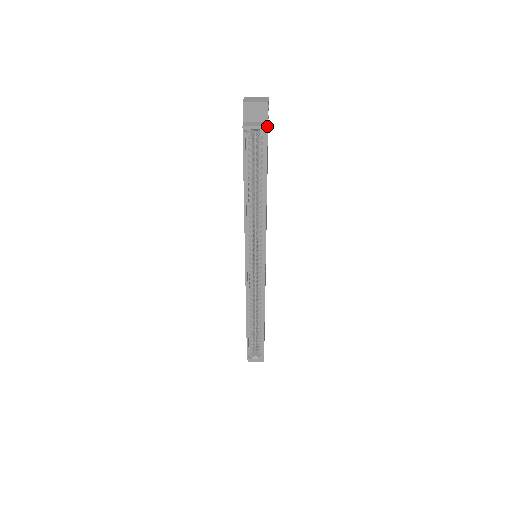
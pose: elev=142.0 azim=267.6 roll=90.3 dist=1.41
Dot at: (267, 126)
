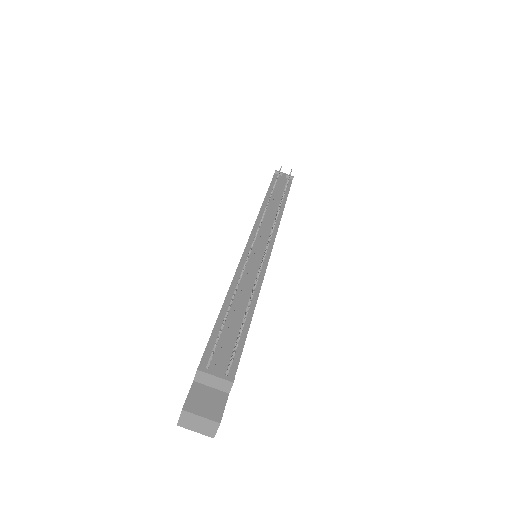
Dot at: occluded
